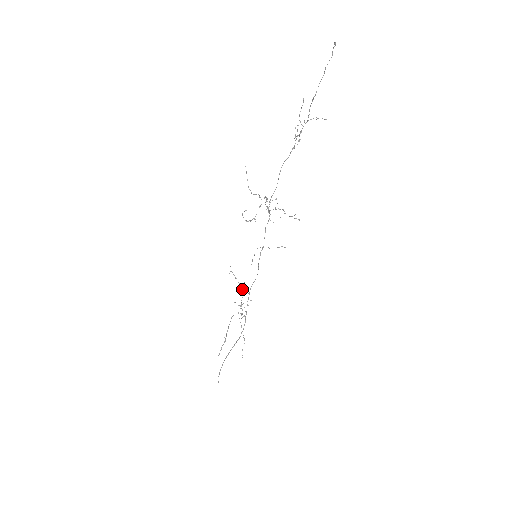
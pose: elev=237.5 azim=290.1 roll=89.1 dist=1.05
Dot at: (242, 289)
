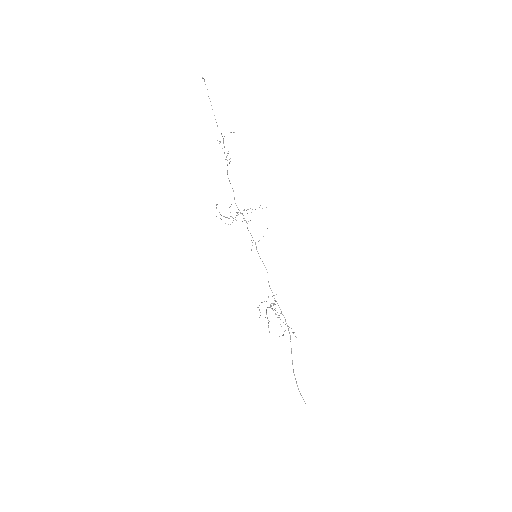
Dot at: (270, 304)
